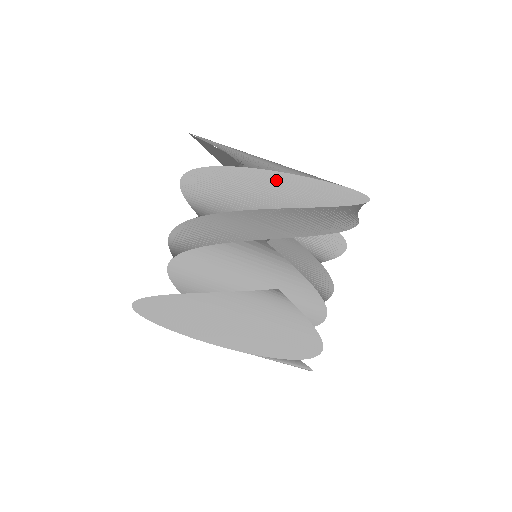
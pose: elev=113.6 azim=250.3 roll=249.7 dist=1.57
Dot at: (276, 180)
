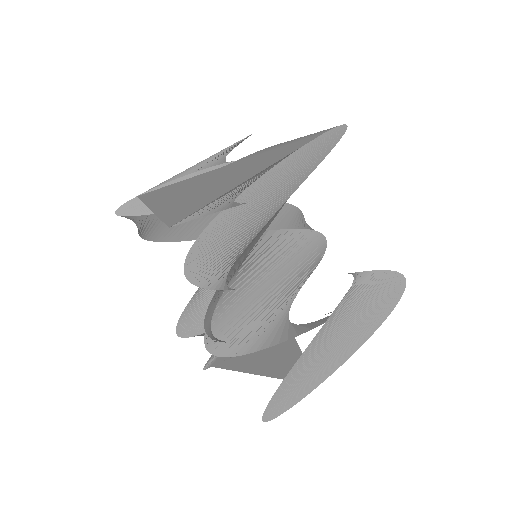
Dot at: (268, 184)
